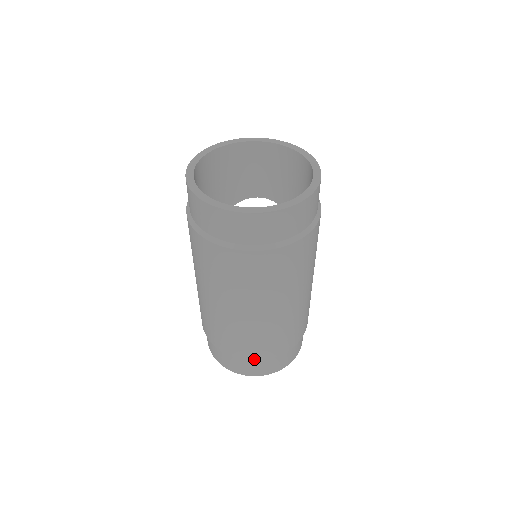
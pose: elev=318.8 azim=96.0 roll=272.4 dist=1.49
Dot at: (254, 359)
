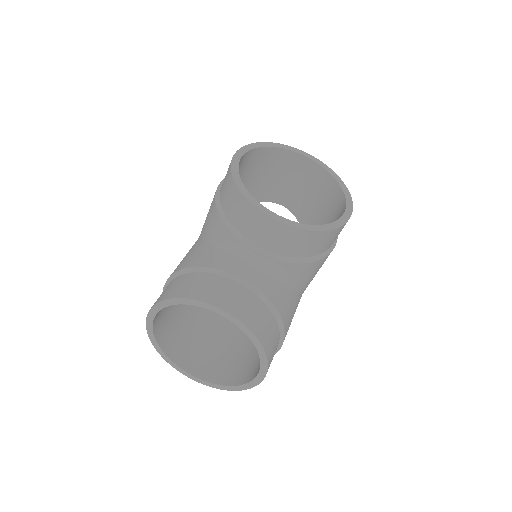
Dot at: occluded
